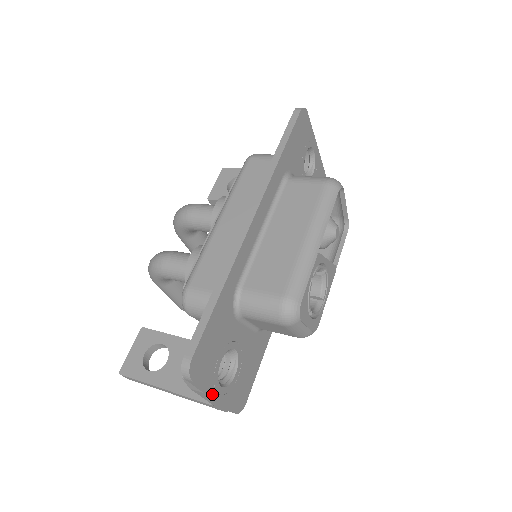
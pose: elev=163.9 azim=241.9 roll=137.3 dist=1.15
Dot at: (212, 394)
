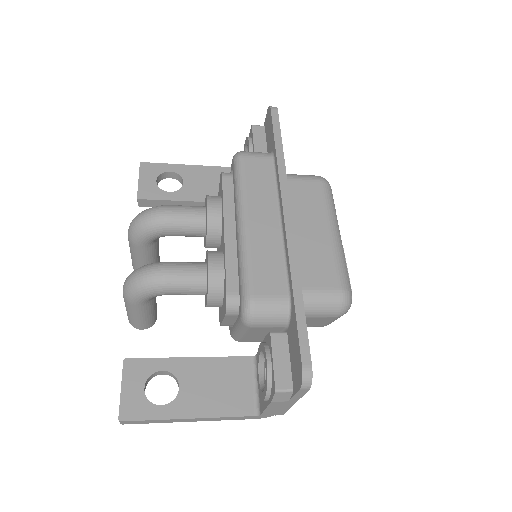
Dot at: (297, 399)
